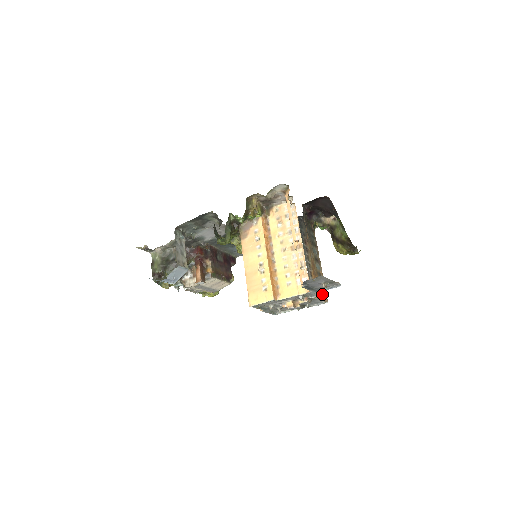
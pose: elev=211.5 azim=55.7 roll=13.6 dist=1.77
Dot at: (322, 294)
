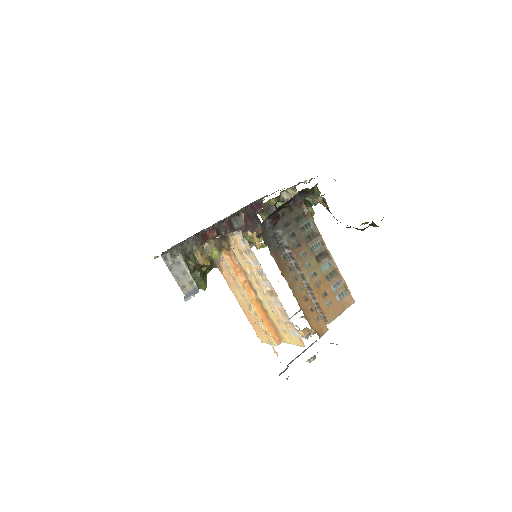
Dot at: (341, 301)
